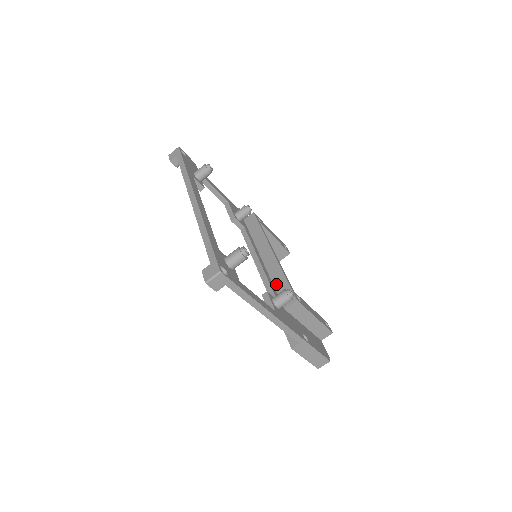
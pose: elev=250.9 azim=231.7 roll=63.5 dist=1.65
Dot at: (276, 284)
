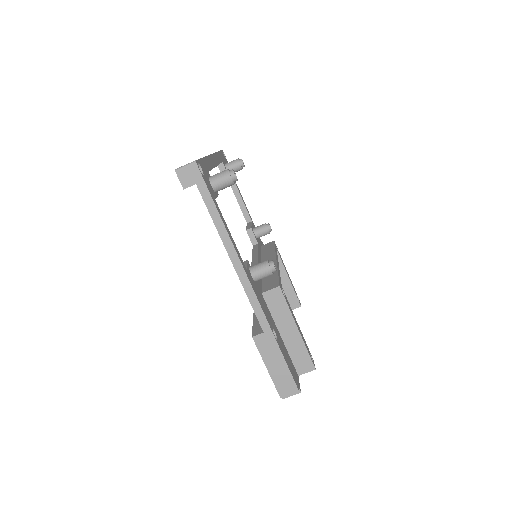
Dot at: (265, 278)
